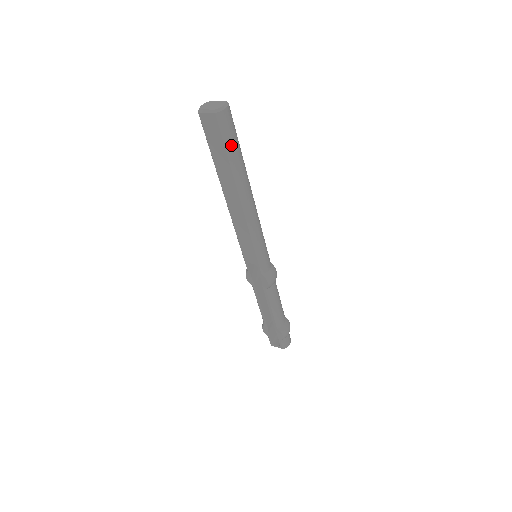
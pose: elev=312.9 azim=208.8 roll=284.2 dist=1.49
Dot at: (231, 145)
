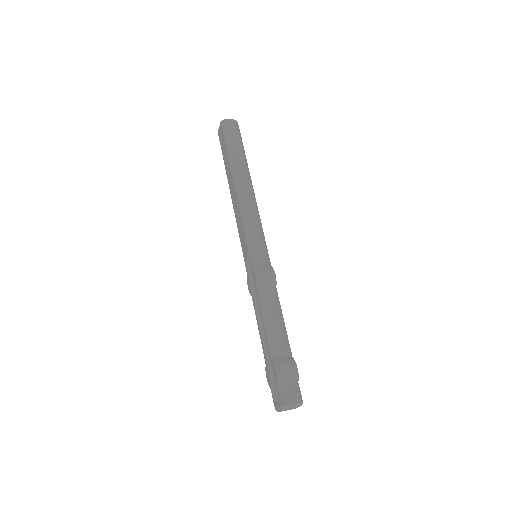
Dot at: (230, 141)
